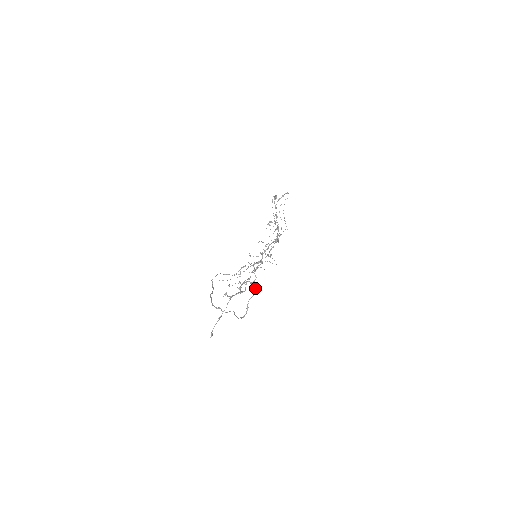
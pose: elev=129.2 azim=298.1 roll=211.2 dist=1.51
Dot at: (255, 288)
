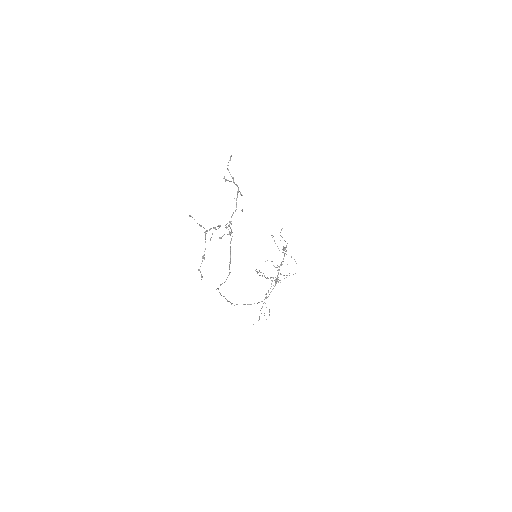
Dot at: occluded
